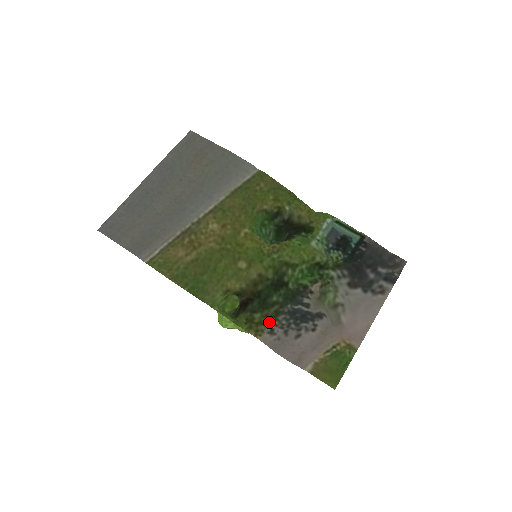
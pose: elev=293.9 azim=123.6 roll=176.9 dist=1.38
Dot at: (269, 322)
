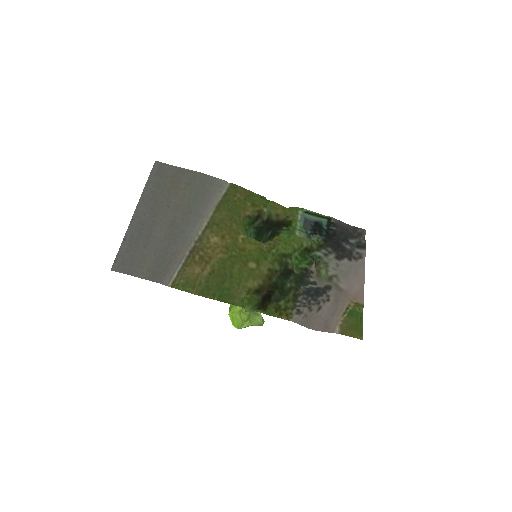
Dot at: (293, 305)
